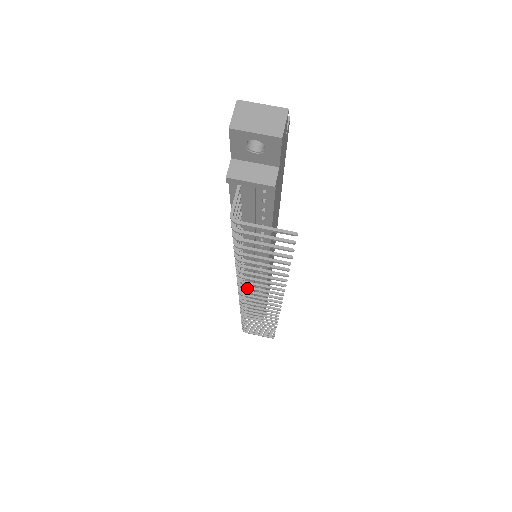
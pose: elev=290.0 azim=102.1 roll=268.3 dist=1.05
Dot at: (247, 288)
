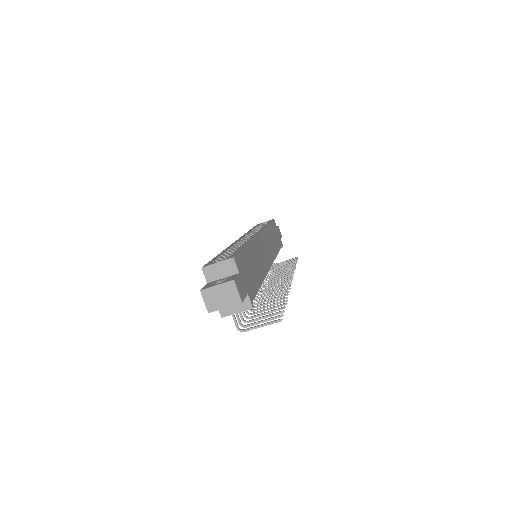
Dot at: (265, 294)
